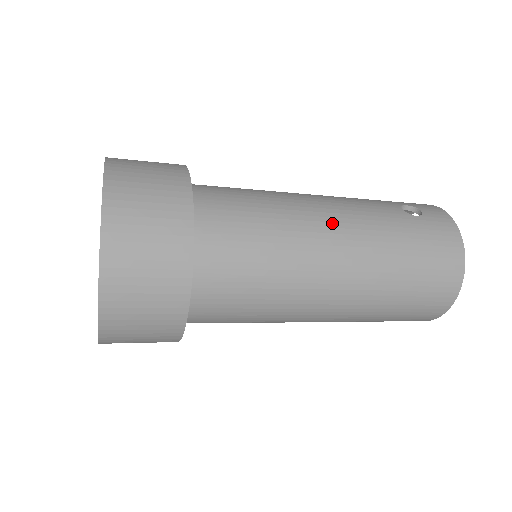
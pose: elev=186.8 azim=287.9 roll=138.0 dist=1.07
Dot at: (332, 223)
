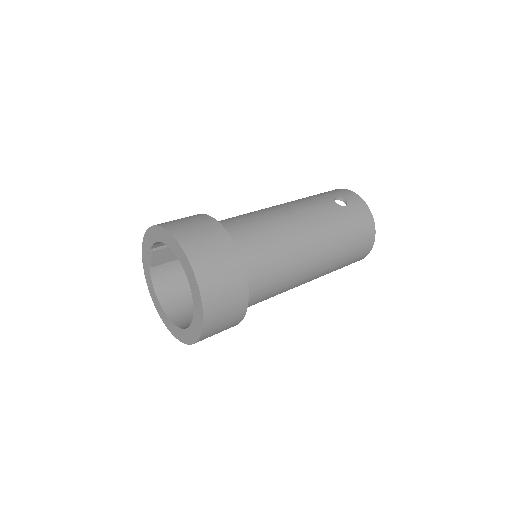
Dot at: (305, 229)
